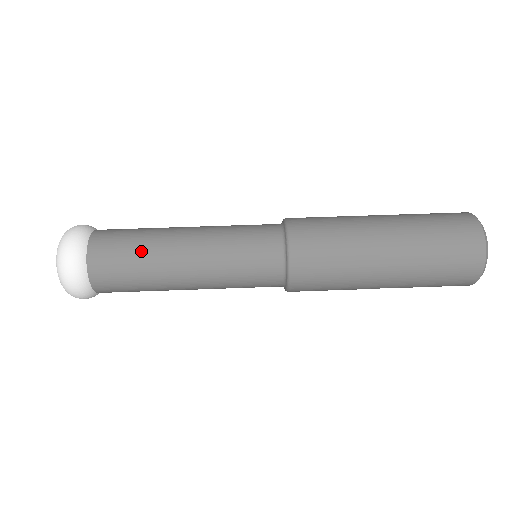
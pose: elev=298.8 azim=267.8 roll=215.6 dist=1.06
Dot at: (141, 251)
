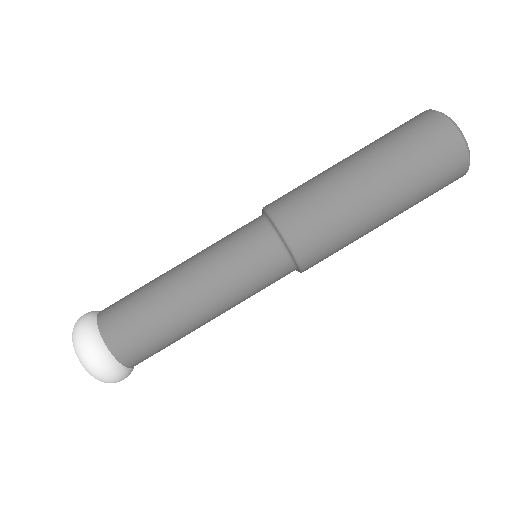
Dot at: (162, 328)
